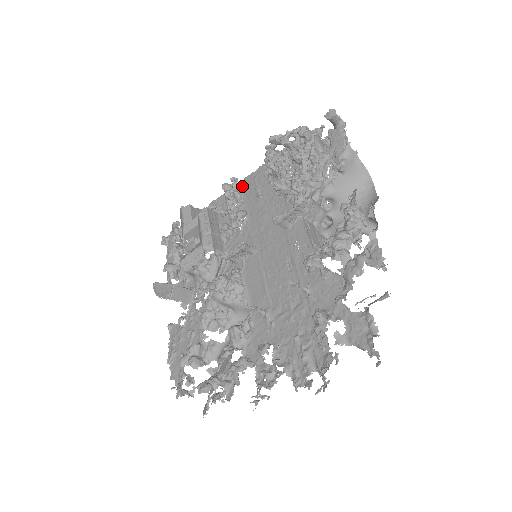
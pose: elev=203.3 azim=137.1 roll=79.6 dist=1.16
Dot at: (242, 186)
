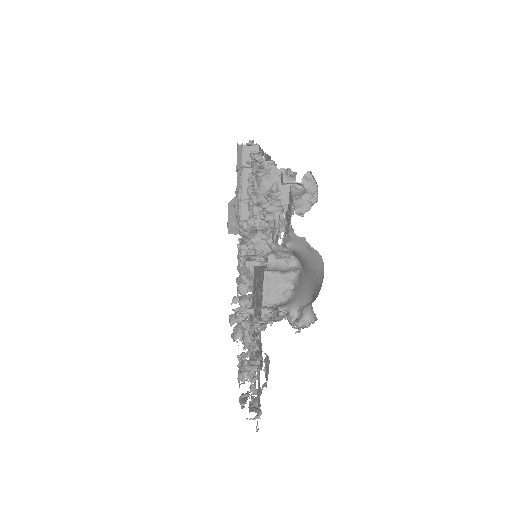
Dot at: occluded
